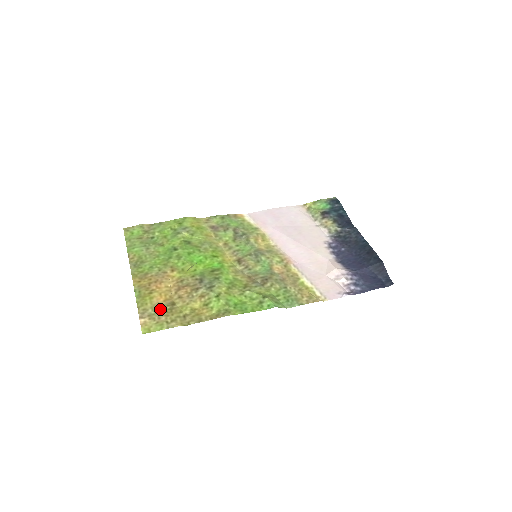
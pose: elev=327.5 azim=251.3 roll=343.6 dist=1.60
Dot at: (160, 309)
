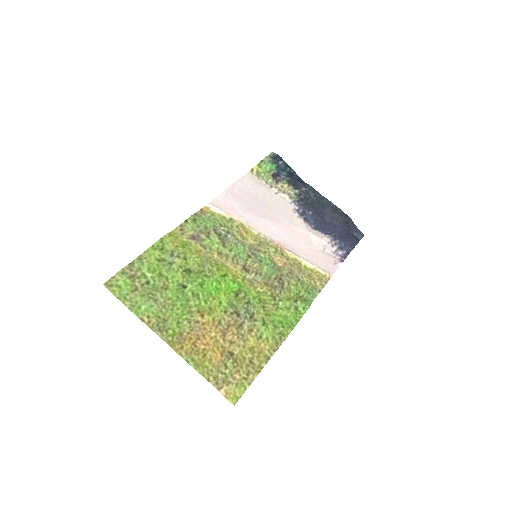
Dot at: (226, 368)
